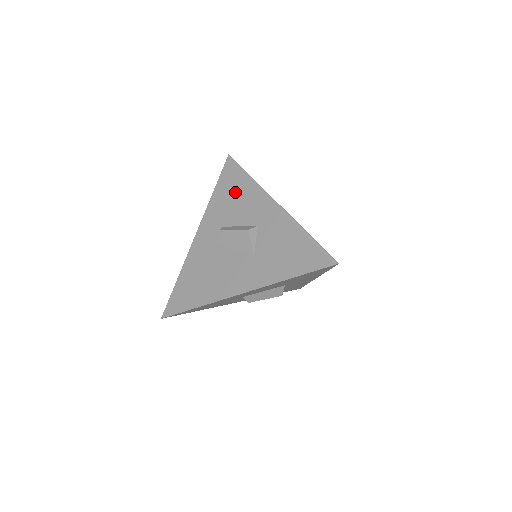
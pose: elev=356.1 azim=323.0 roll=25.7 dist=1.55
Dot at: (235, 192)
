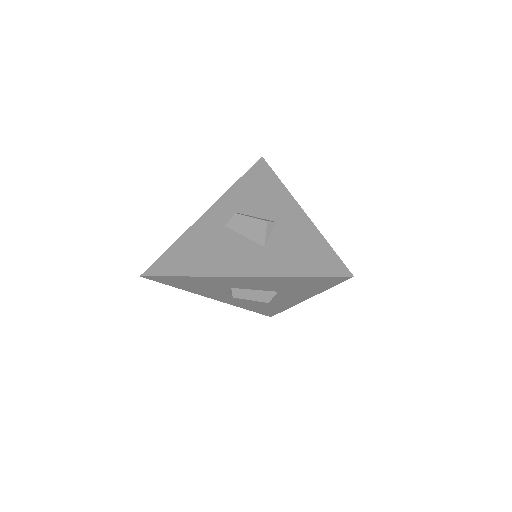
Dot at: (260, 188)
